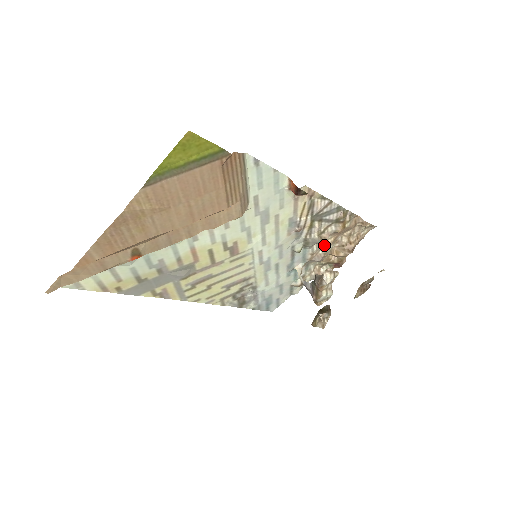
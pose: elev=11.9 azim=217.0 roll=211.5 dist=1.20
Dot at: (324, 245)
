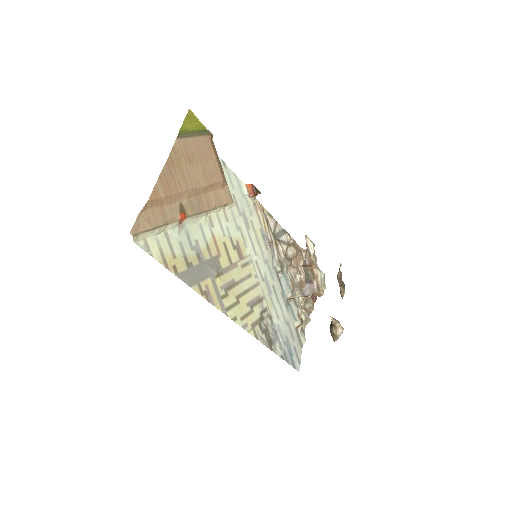
Dot at: (294, 272)
